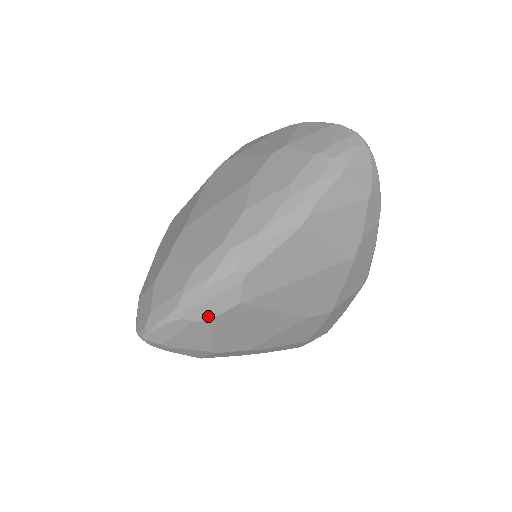
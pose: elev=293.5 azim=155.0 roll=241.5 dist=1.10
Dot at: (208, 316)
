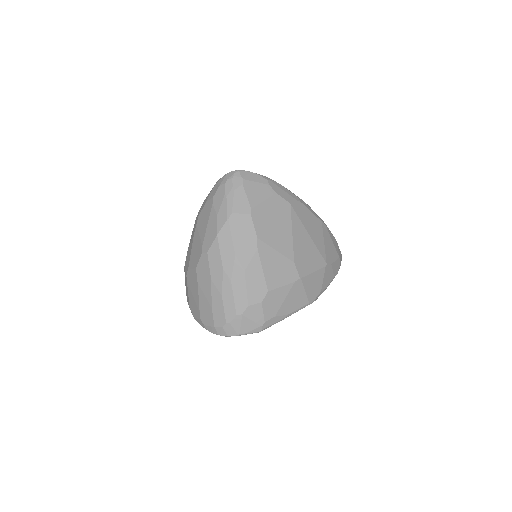
Dot at: (276, 191)
